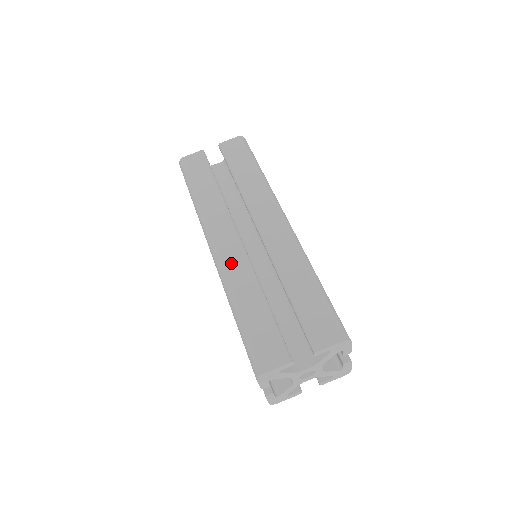
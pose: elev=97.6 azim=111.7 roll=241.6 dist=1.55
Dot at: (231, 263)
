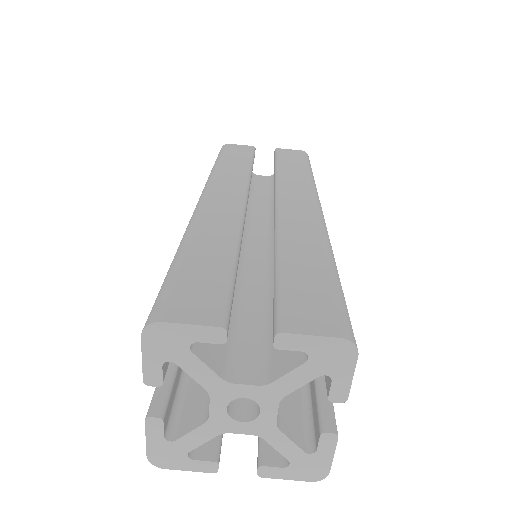
Dot at: (215, 211)
